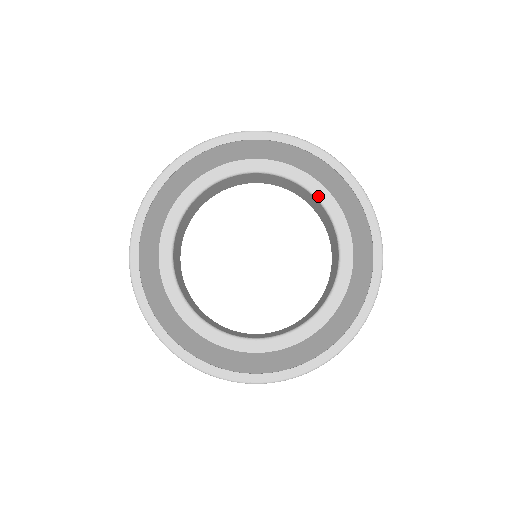
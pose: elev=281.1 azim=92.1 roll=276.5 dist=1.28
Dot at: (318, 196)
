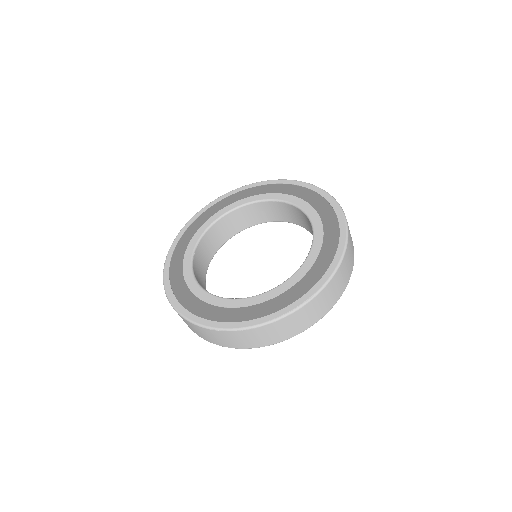
Dot at: (259, 200)
